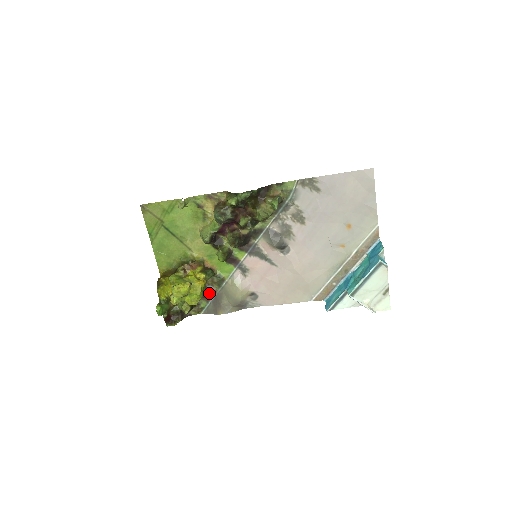
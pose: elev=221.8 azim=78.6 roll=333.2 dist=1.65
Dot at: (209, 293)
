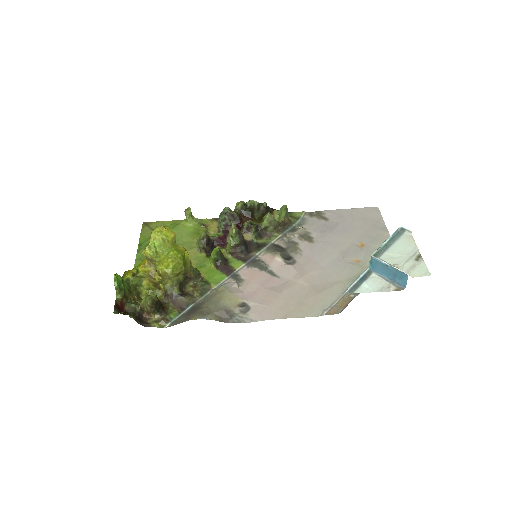
Dot at: (186, 298)
